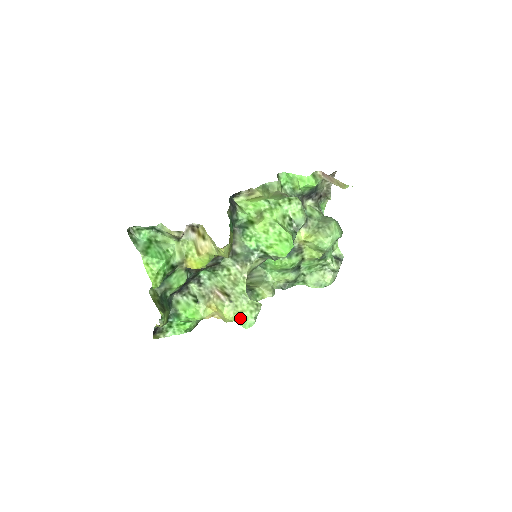
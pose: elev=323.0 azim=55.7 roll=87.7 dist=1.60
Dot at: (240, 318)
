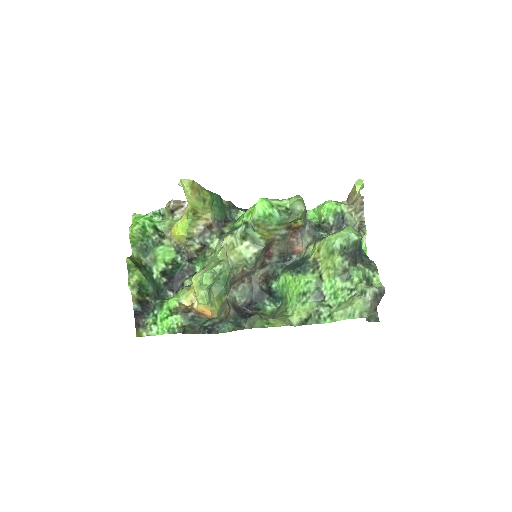
Dot at: (202, 276)
